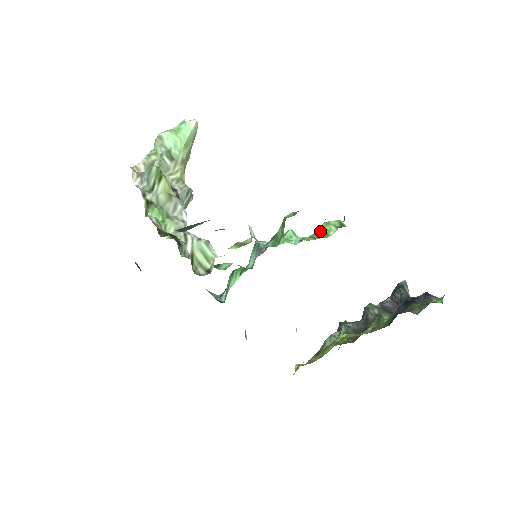
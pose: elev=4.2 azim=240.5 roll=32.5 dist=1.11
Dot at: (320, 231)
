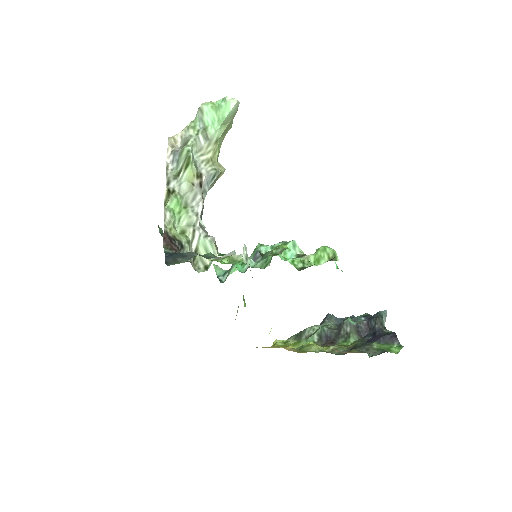
Dot at: (315, 254)
